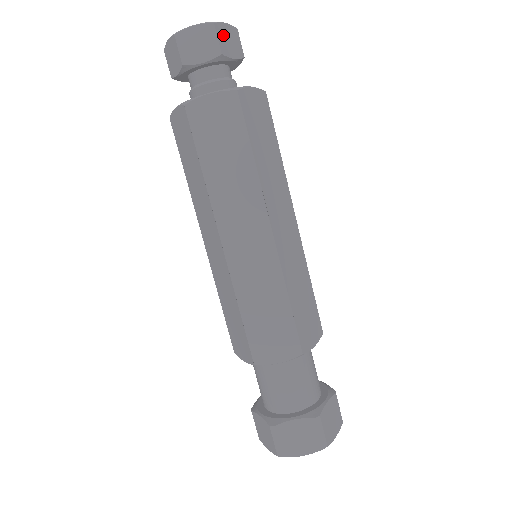
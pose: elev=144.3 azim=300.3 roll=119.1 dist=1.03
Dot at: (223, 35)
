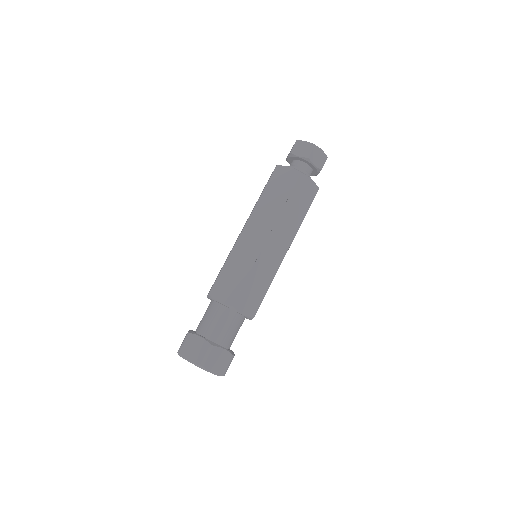
Dot at: occluded
